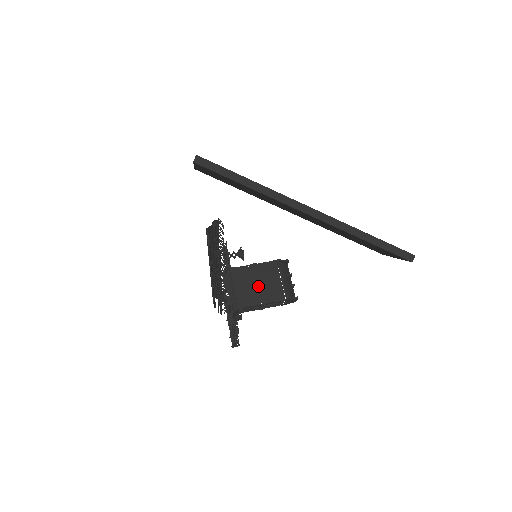
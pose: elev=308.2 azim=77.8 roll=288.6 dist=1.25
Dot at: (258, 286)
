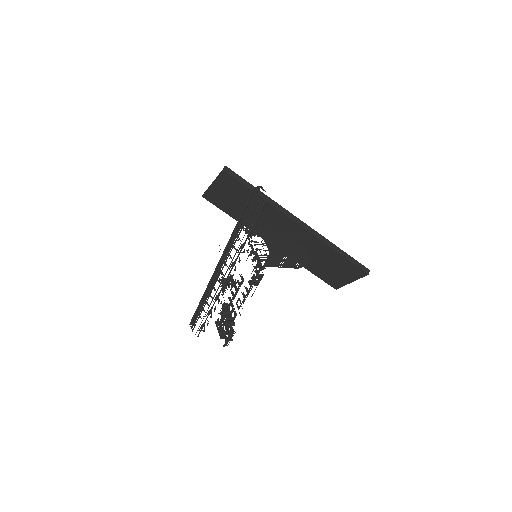
Dot at: (283, 244)
